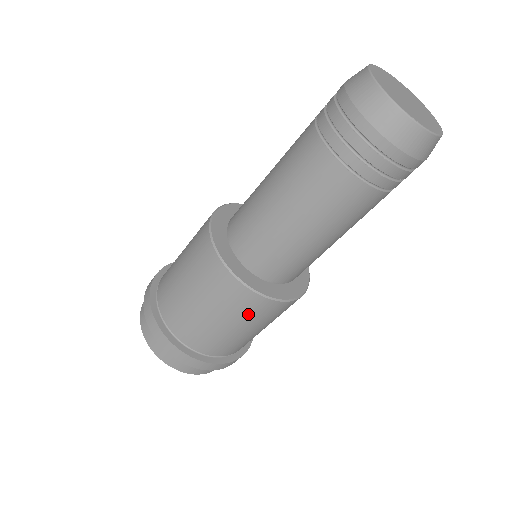
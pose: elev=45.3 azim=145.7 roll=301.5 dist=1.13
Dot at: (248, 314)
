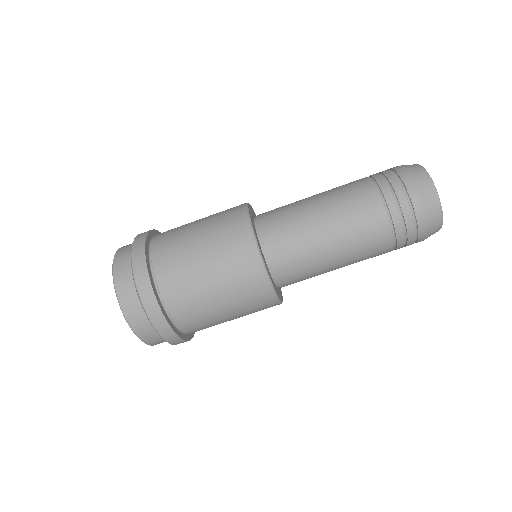
Dot at: (251, 306)
